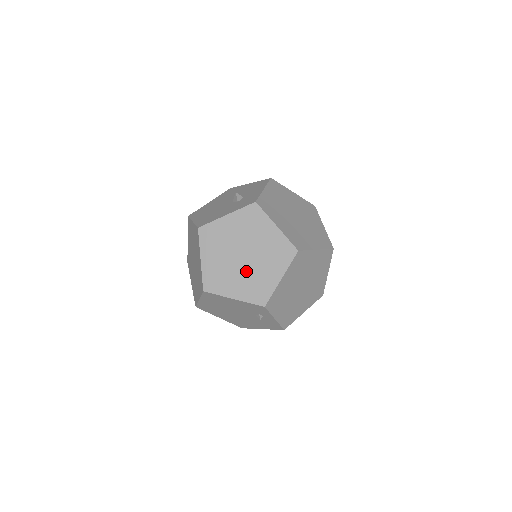
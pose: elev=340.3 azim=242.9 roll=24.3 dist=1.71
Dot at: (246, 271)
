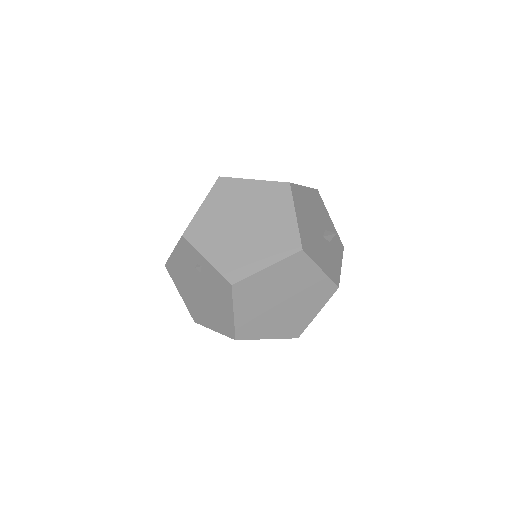
Dot at: occluded
